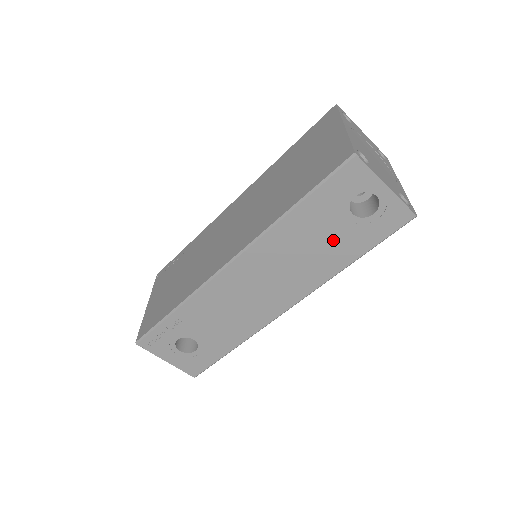
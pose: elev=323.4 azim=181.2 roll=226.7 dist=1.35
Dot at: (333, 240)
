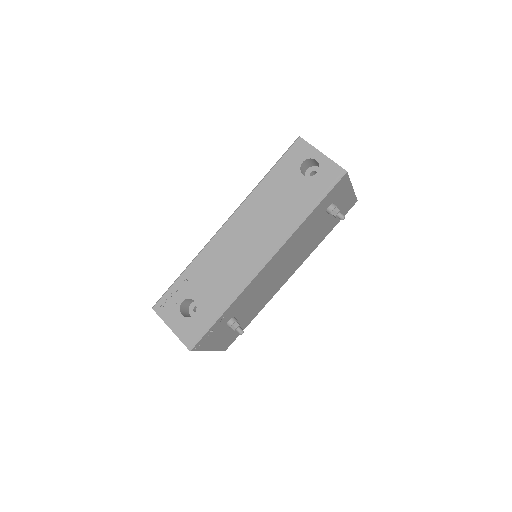
Dot at: (293, 196)
